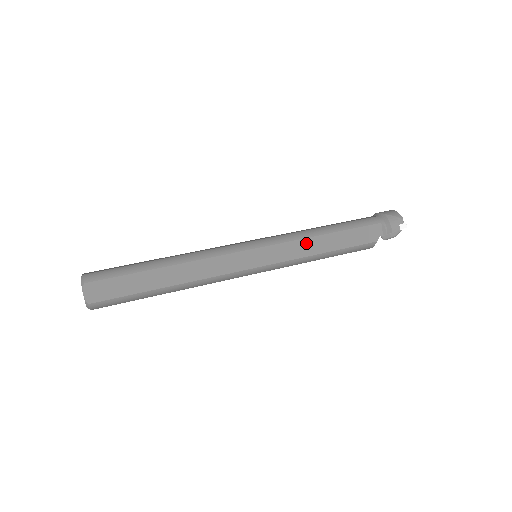
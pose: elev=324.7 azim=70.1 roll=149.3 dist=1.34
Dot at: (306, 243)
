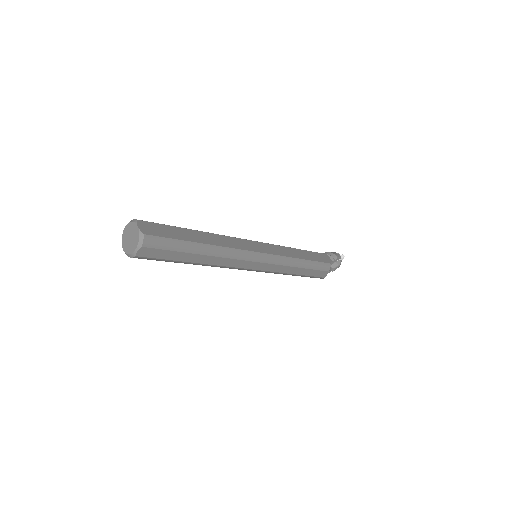
Dot at: (289, 250)
